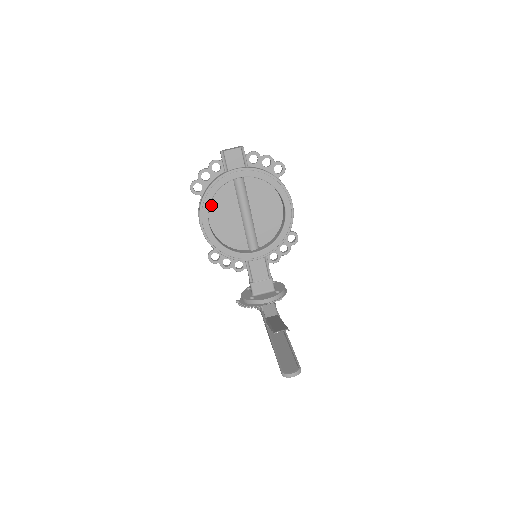
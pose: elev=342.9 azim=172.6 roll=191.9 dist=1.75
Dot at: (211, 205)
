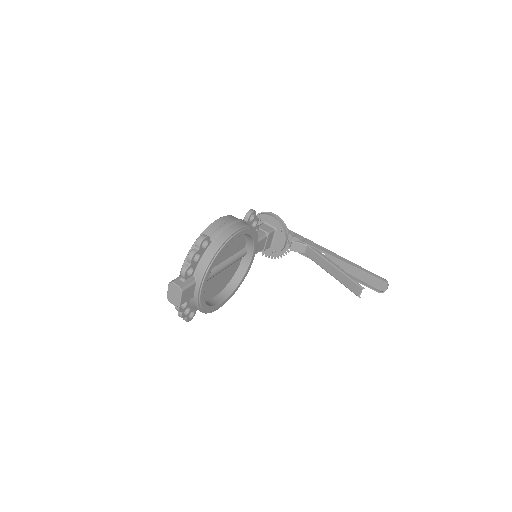
Dot at: (206, 299)
